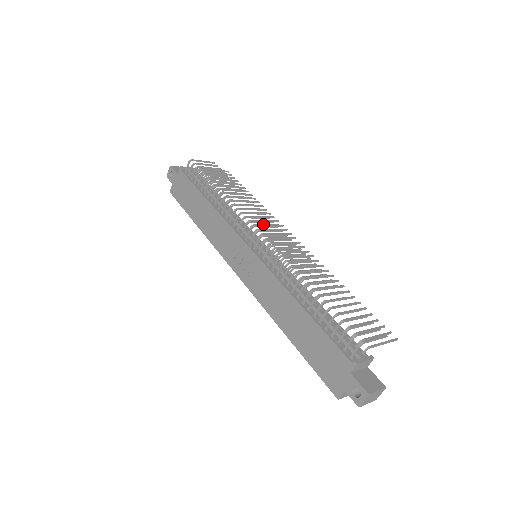
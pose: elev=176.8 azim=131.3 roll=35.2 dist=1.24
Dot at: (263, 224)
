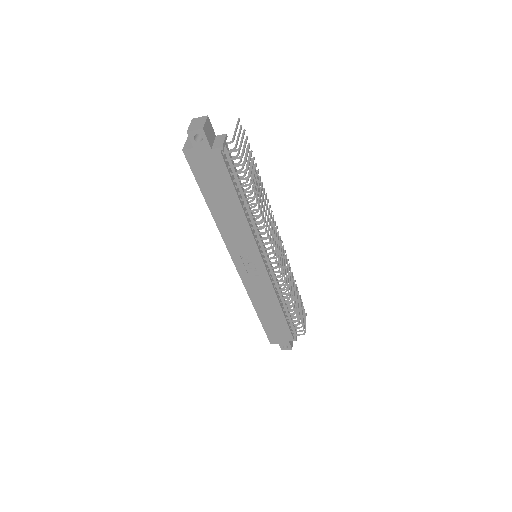
Dot at: occluded
